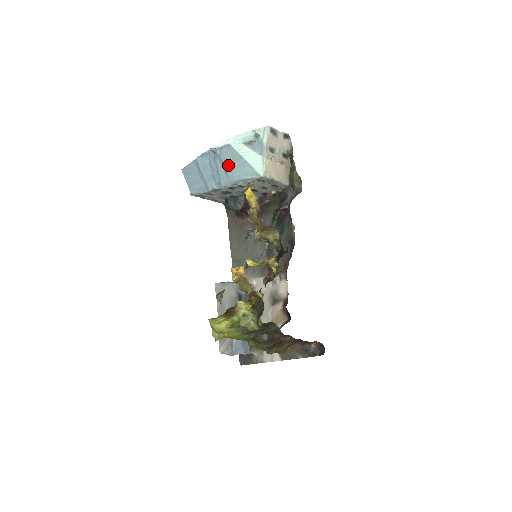
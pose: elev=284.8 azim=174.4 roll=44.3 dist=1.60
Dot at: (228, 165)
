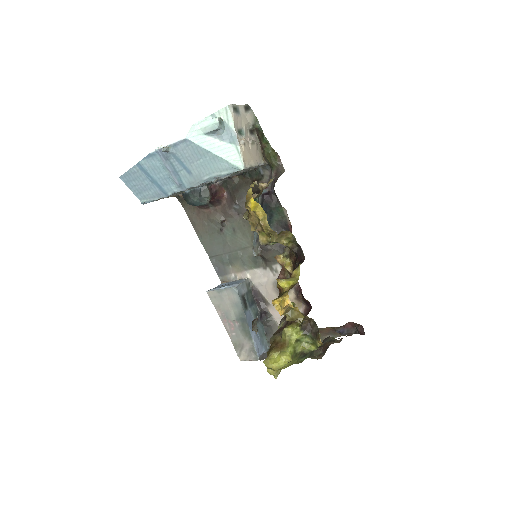
Dot at: (190, 163)
